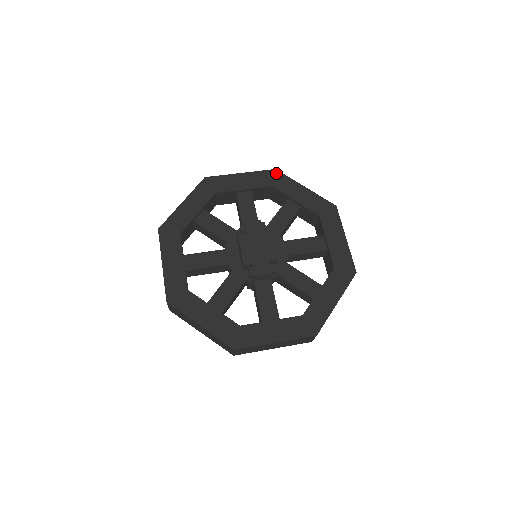
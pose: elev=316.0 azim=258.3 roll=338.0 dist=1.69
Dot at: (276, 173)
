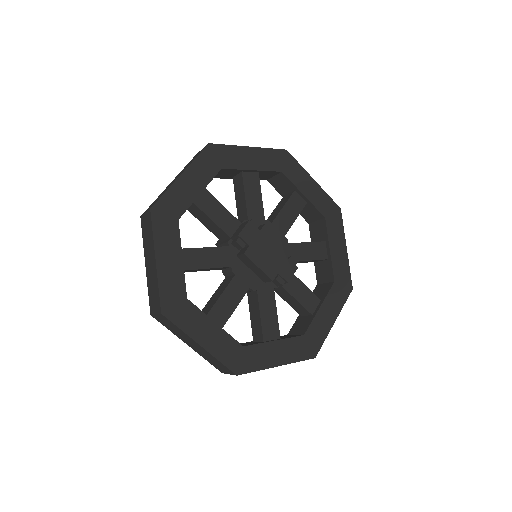
Dot at: (213, 148)
